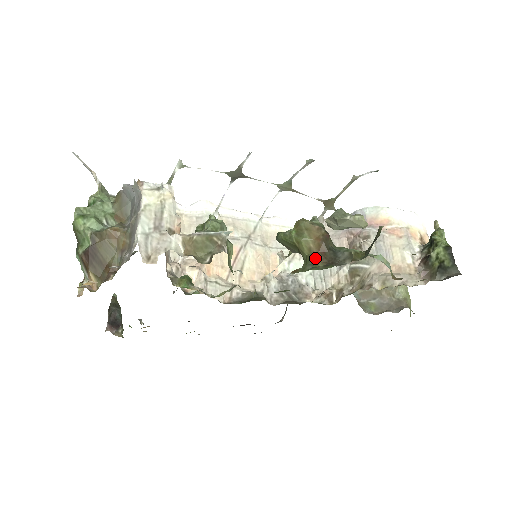
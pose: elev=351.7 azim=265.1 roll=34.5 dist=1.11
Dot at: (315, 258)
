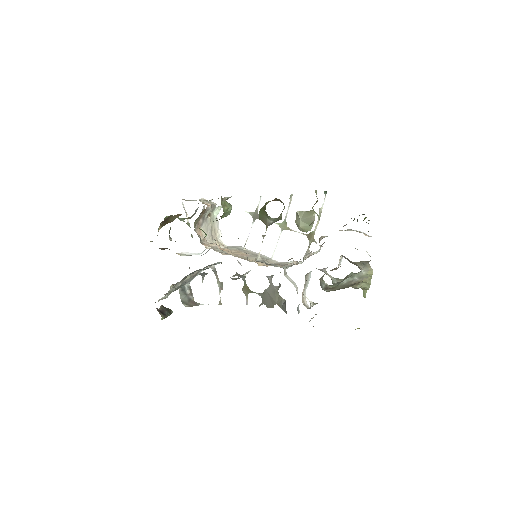
Dot at: (268, 202)
